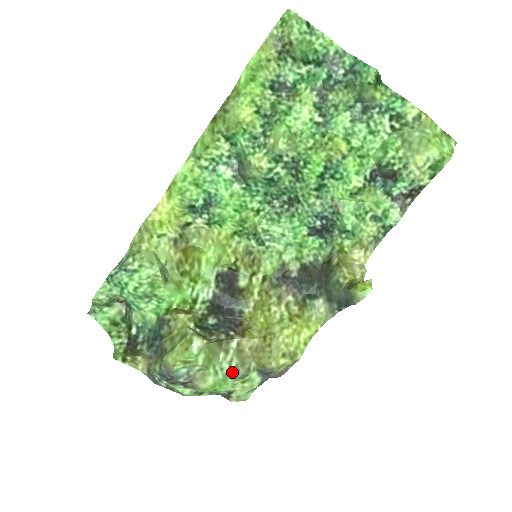
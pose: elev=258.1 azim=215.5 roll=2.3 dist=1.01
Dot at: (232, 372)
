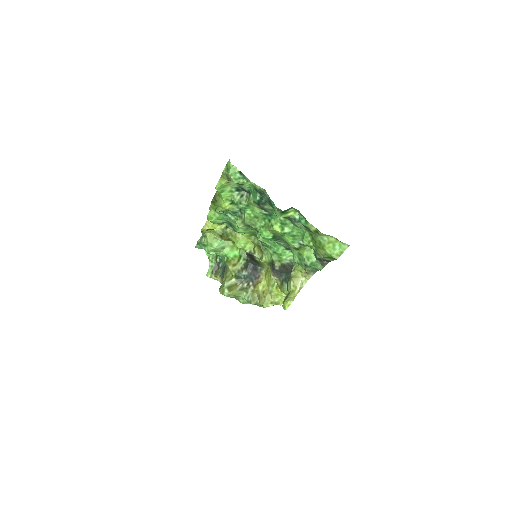
Dot at: (249, 302)
